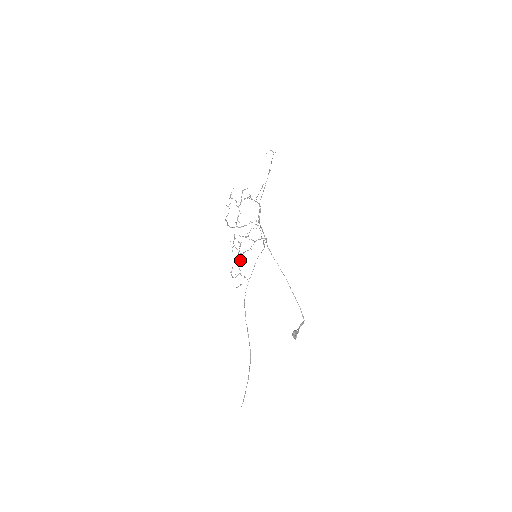
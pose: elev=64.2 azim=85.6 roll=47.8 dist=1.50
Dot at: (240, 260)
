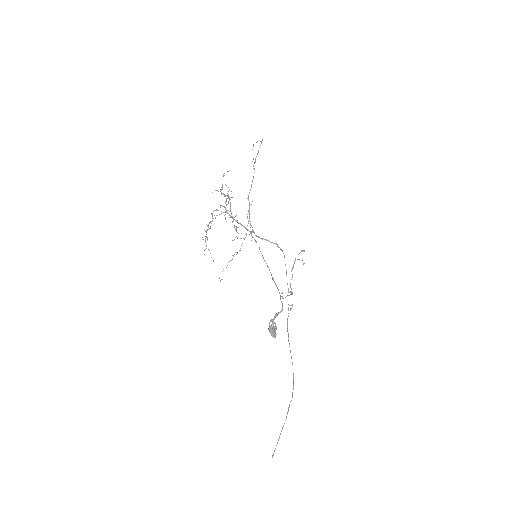
Dot at: (213, 261)
